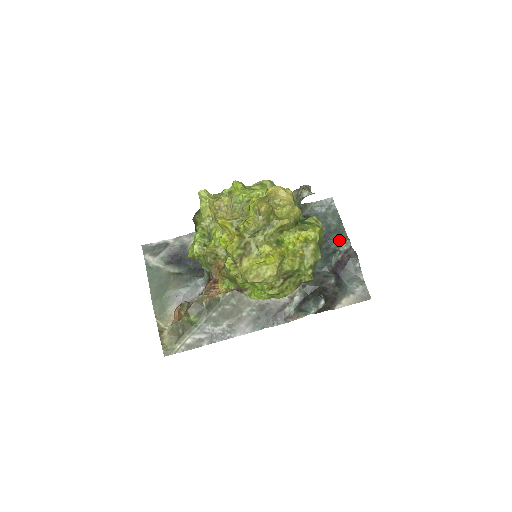
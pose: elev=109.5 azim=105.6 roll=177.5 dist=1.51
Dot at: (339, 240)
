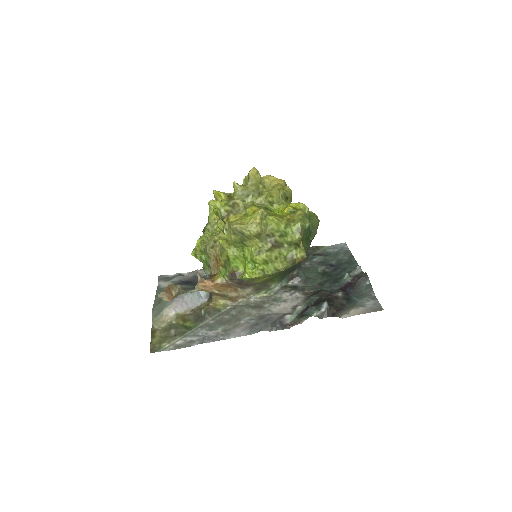
Dot at: (350, 268)
